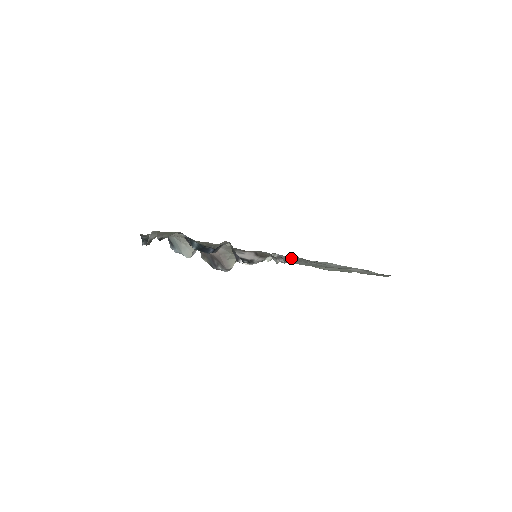
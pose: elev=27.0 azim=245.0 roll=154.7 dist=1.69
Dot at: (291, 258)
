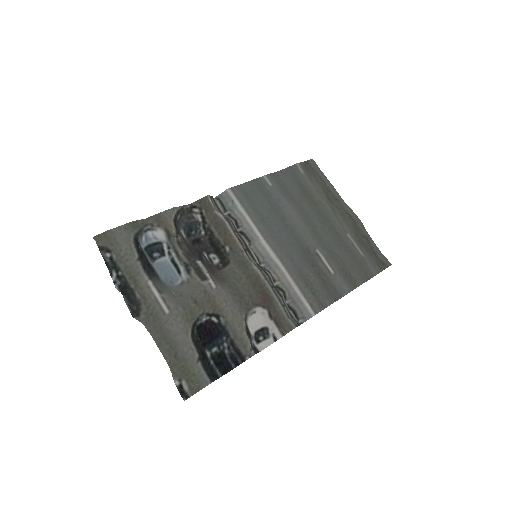
Dot at: (307, 316)
